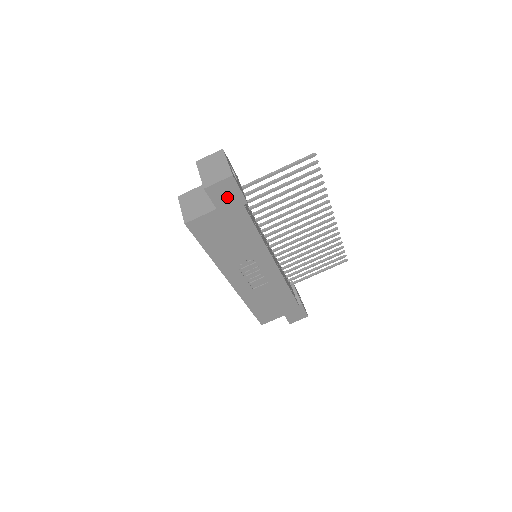
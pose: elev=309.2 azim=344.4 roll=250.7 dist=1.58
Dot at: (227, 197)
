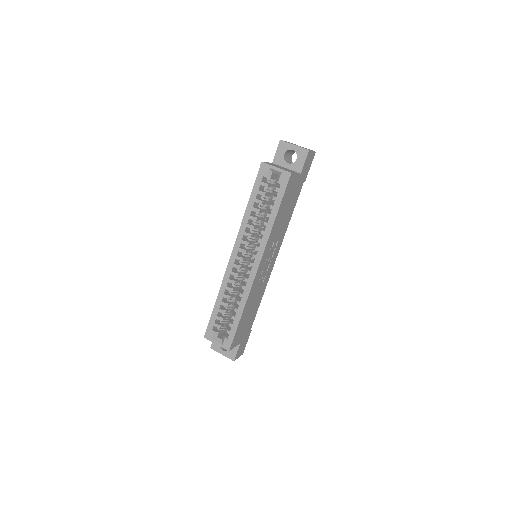
Dot at: (306, 168)
